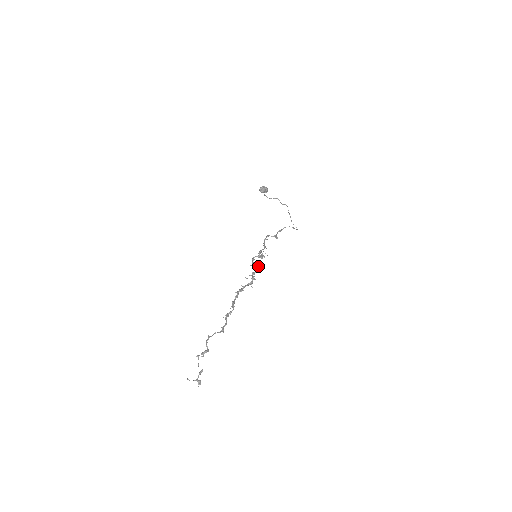
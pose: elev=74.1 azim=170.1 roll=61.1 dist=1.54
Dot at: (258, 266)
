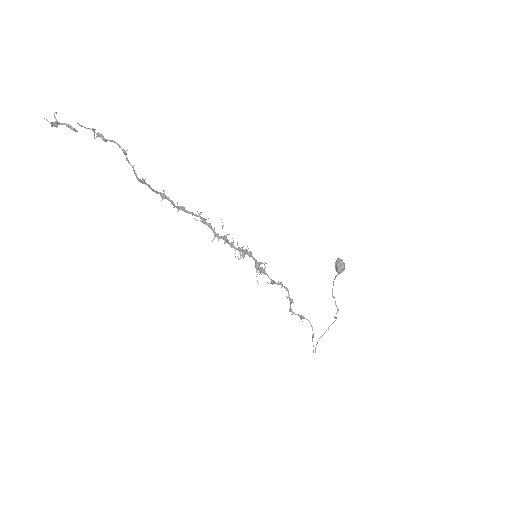
Dot at: (245, 251)
